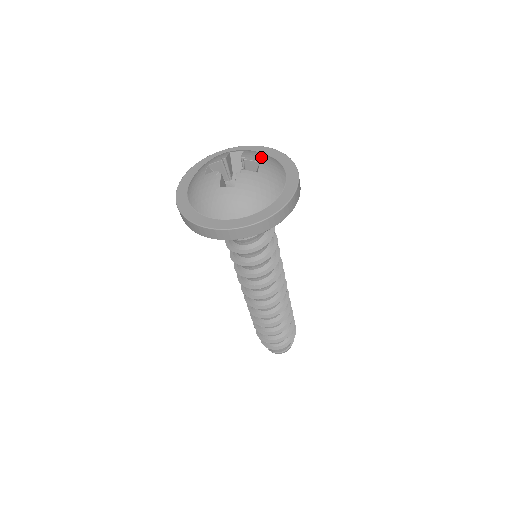
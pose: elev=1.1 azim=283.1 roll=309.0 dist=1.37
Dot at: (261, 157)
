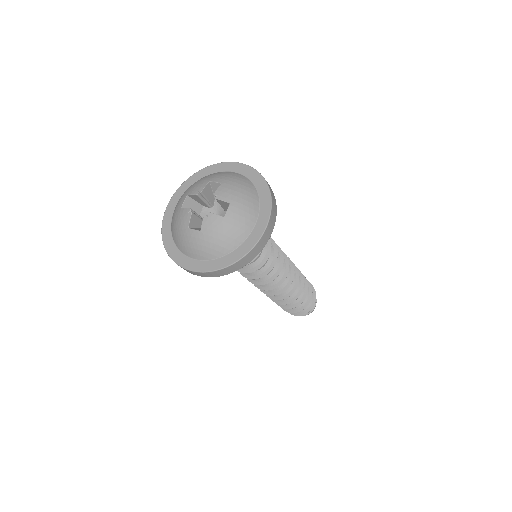
Dot at: (235, 194)
